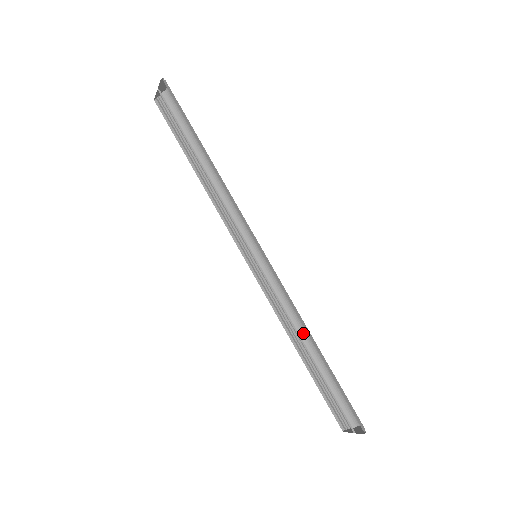
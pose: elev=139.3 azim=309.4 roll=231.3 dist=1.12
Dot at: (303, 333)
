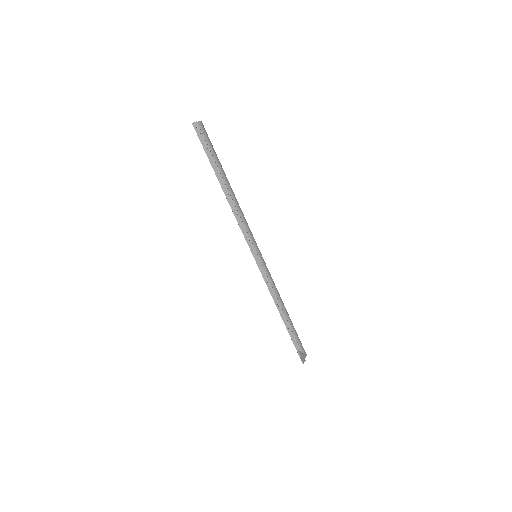
Dot at: (281, 302)
